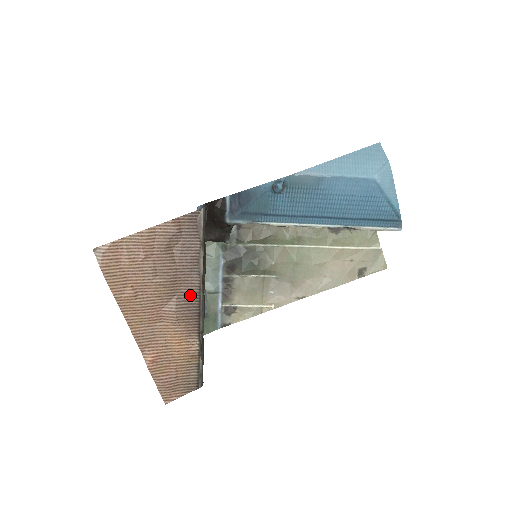
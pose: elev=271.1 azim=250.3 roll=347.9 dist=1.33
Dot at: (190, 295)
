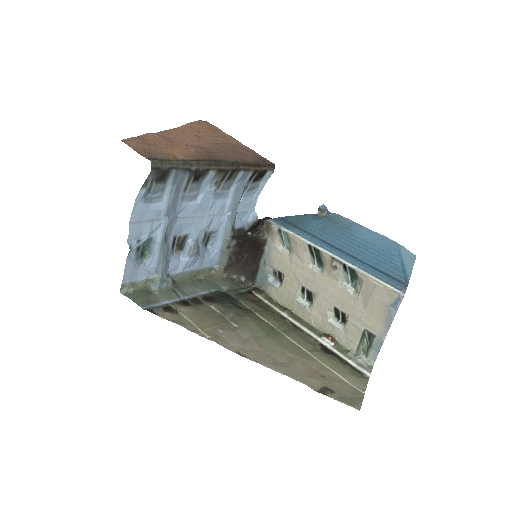
Dot at: (219, 157)
